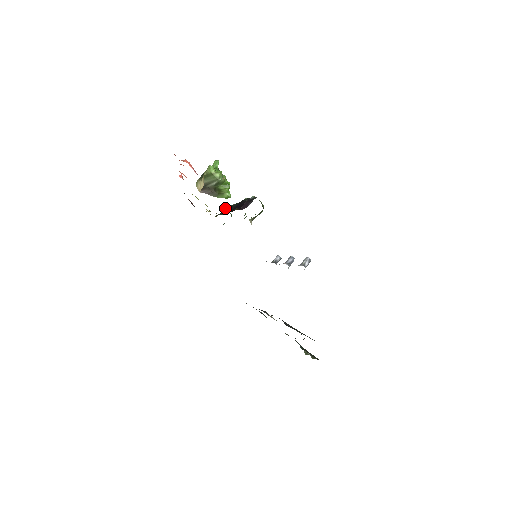
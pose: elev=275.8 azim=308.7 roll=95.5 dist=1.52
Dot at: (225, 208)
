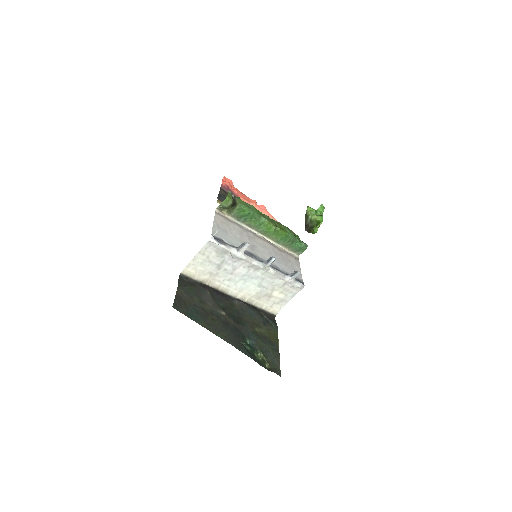
Dot at: occluded
